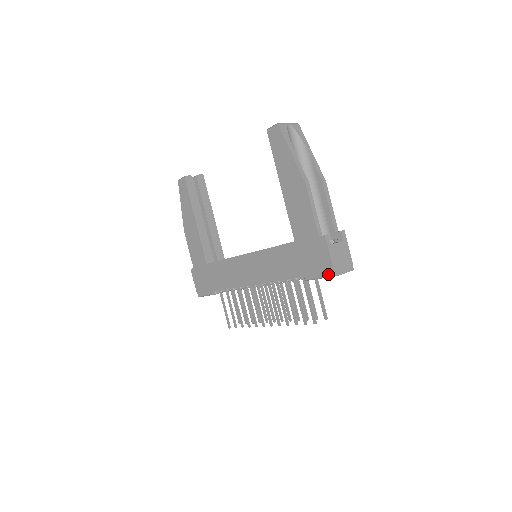
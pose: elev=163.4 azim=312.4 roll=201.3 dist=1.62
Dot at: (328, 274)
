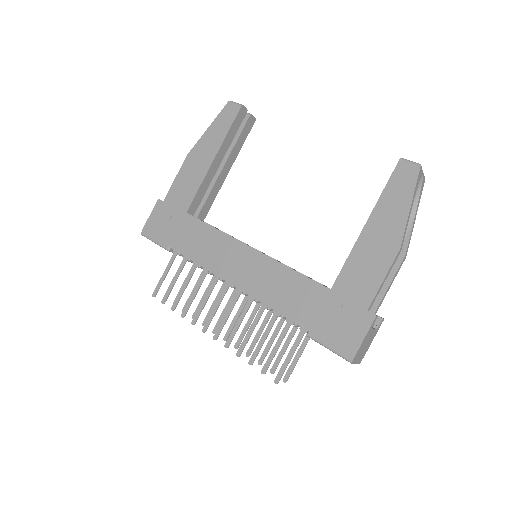
Dot at: (343, 353)
